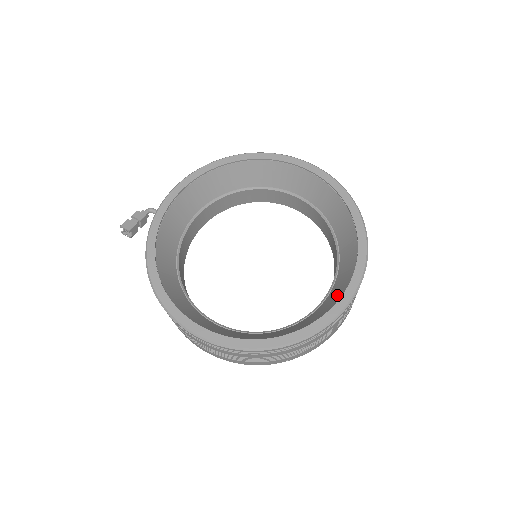
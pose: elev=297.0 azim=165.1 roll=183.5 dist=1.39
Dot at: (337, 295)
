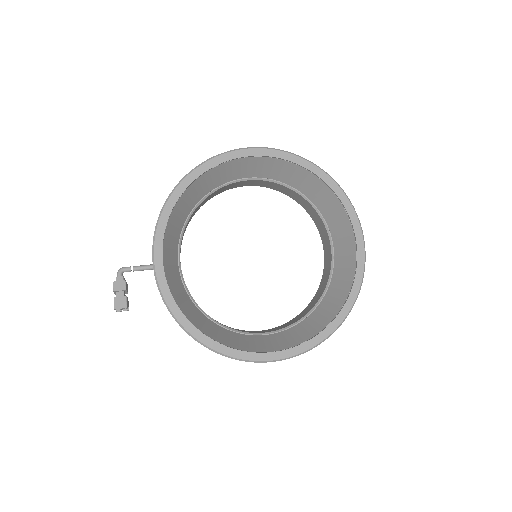
Dot at: (348, 254)
